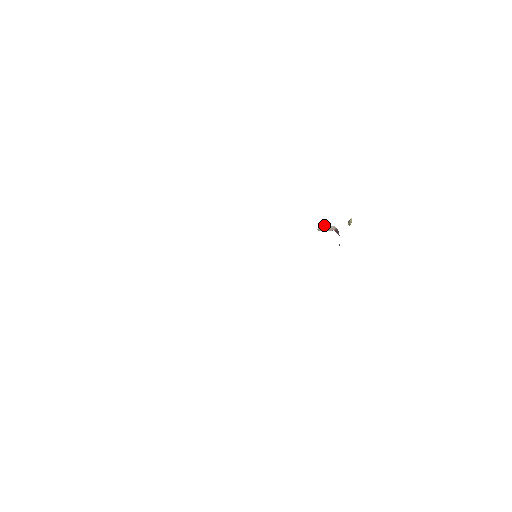
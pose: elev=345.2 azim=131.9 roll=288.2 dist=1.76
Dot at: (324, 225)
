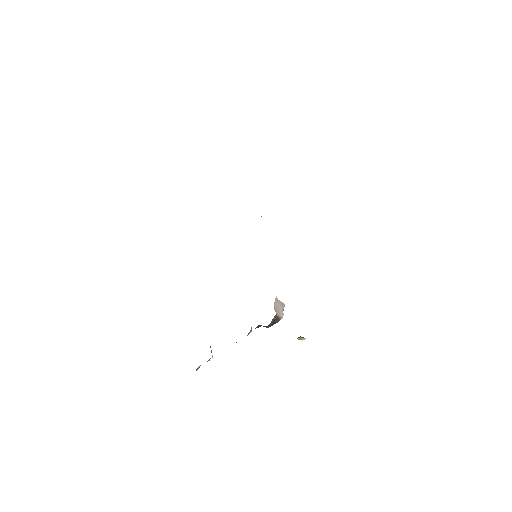
Dot at: (284, 305)
